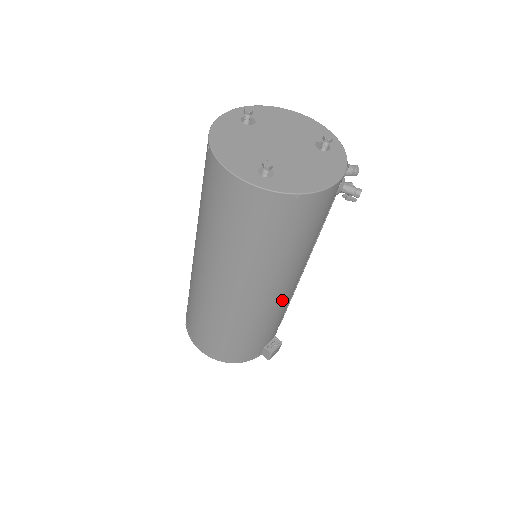
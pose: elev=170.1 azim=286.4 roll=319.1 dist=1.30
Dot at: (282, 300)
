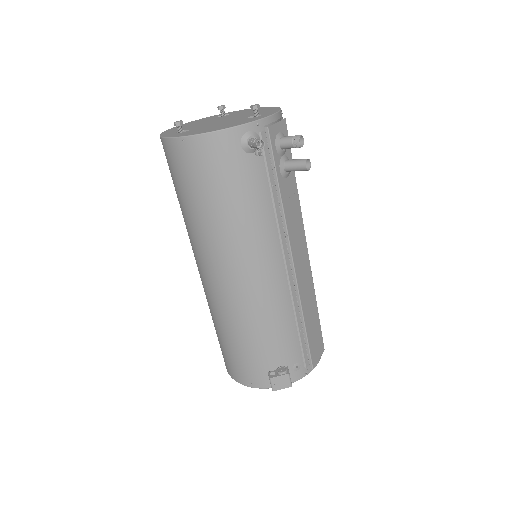
Dot at: (250, 291)
